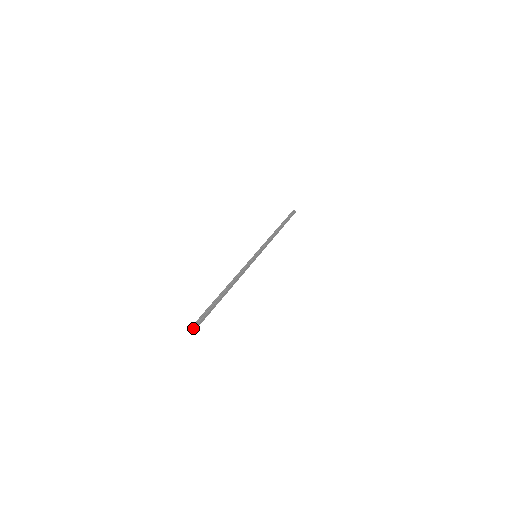
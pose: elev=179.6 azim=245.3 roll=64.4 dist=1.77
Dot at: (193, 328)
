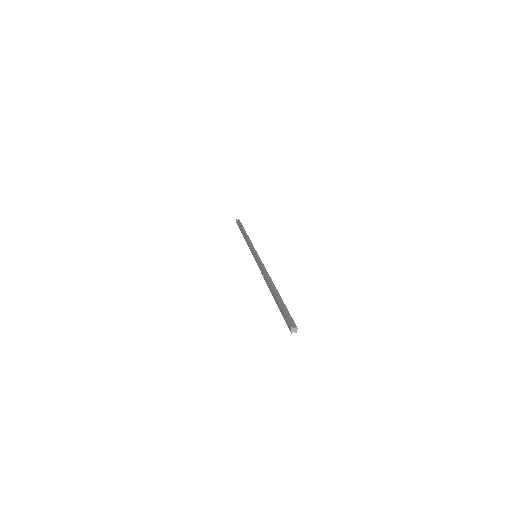
Dot at: (291, 332)
